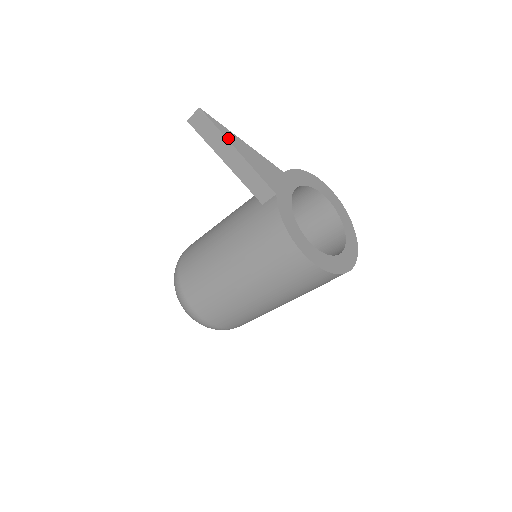
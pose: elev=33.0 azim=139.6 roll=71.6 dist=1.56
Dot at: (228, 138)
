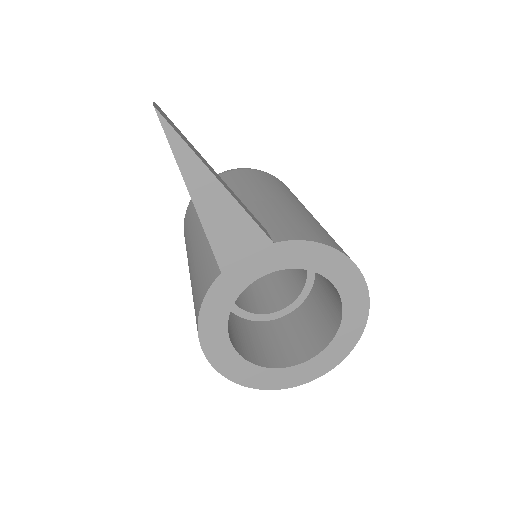
Dot at: (184, 170)
